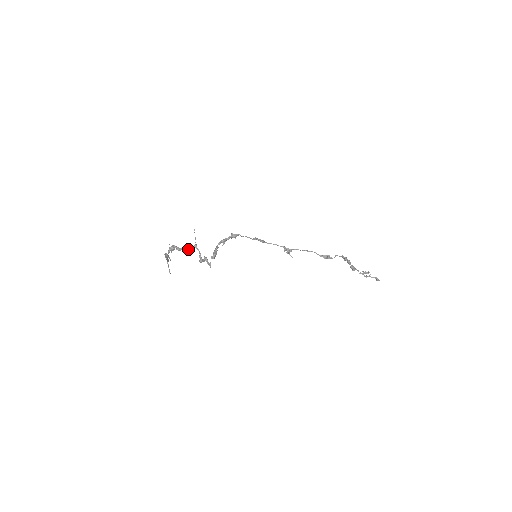
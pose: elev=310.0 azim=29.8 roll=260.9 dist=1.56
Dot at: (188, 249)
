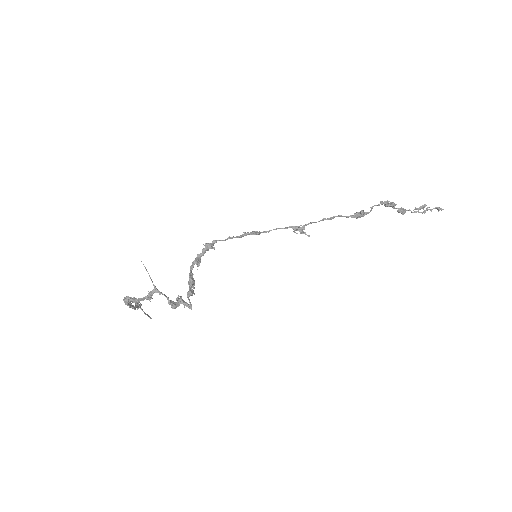
Dot at: (147, 298)
